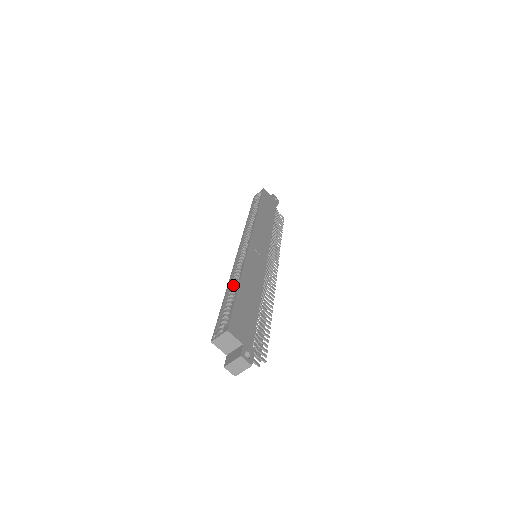
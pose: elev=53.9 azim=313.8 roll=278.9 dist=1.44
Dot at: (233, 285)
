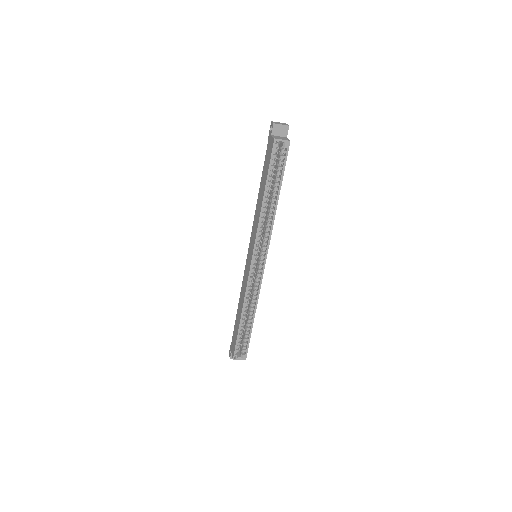
Dot at: (246, 312)
